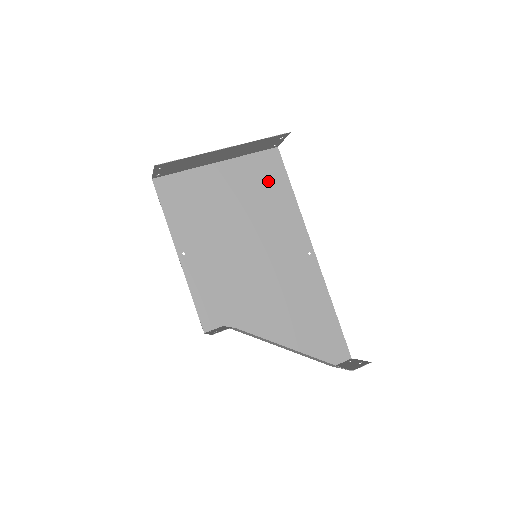
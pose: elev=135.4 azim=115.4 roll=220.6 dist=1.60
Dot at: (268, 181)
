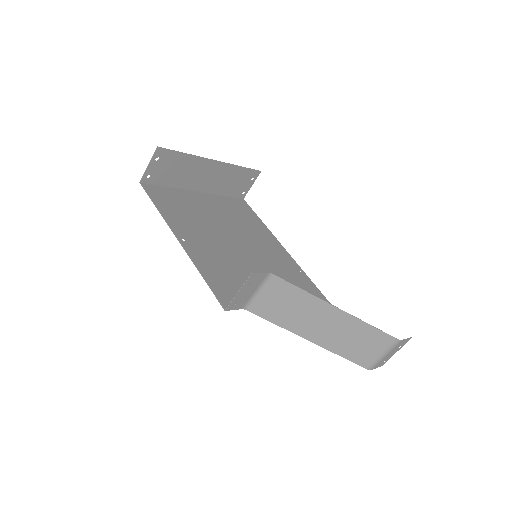
Dot at: (244, 215)
